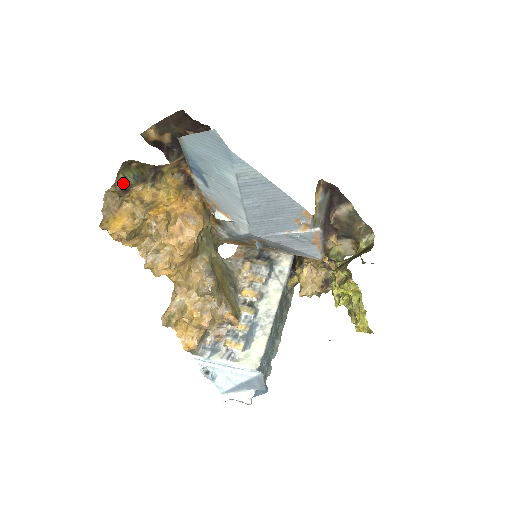
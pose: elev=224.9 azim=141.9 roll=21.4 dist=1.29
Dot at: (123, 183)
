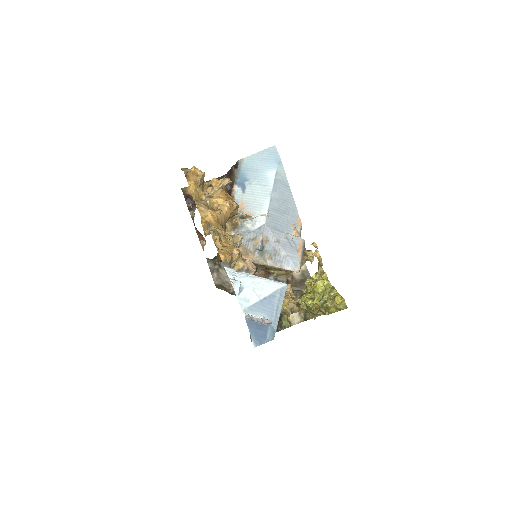
Dot at: occluded
